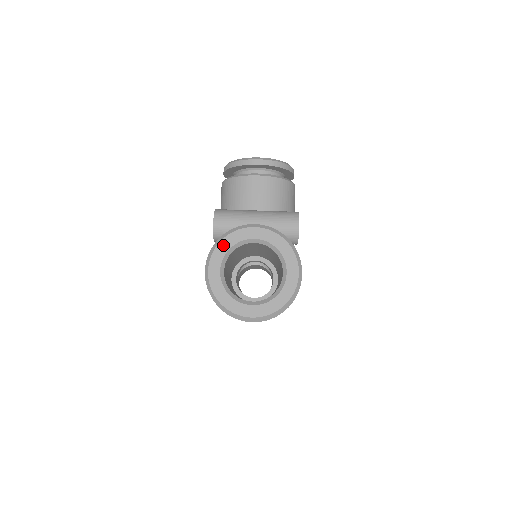
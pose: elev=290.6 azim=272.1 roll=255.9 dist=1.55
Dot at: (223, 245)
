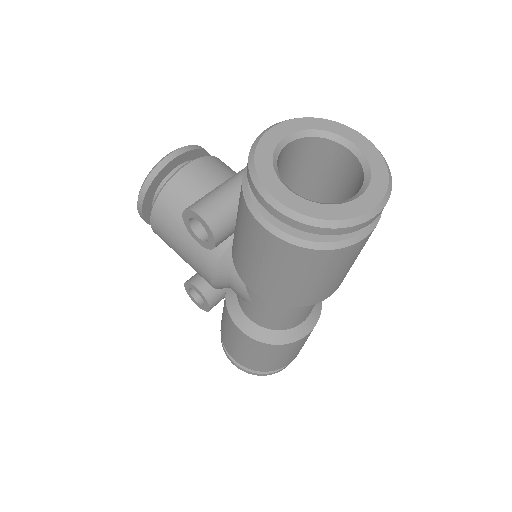
Dot at: (262, 165)
